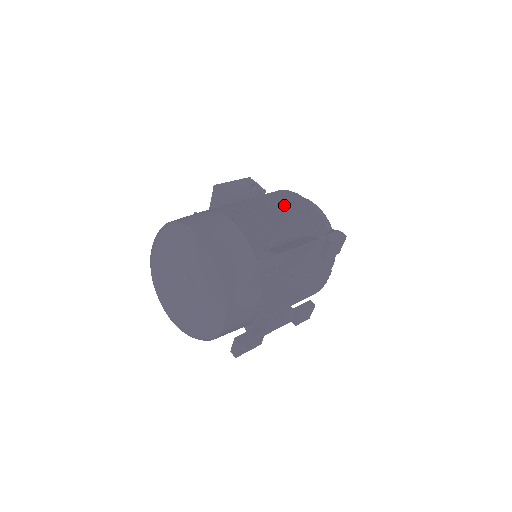
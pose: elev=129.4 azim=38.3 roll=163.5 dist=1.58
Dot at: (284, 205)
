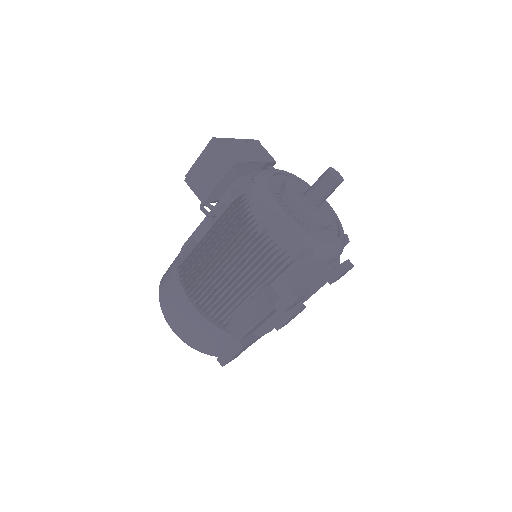
Dot at: (229, 259)
